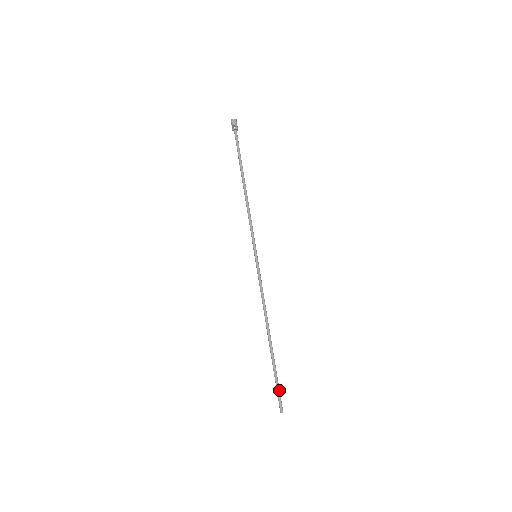
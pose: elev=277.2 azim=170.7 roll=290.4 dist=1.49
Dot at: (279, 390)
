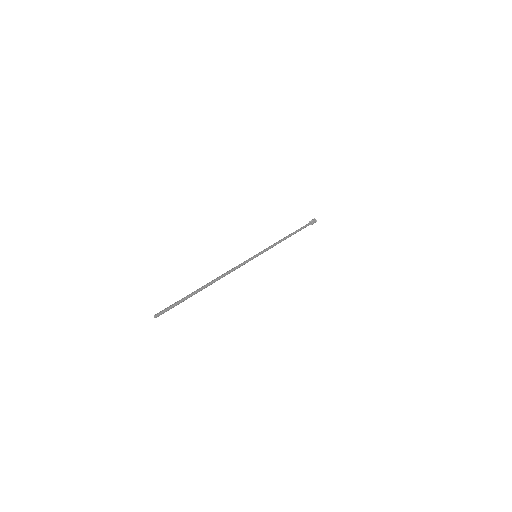
Dot at: (173, 306)
